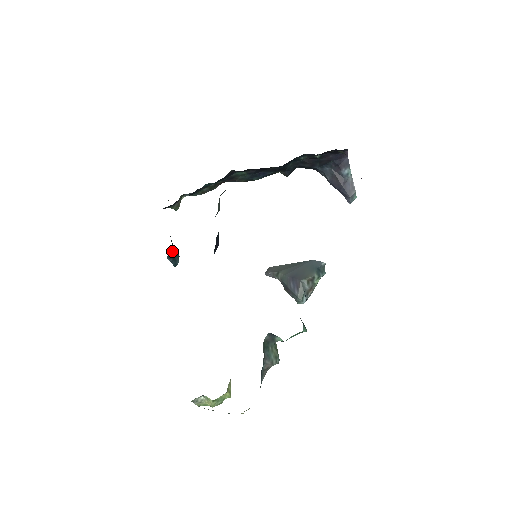
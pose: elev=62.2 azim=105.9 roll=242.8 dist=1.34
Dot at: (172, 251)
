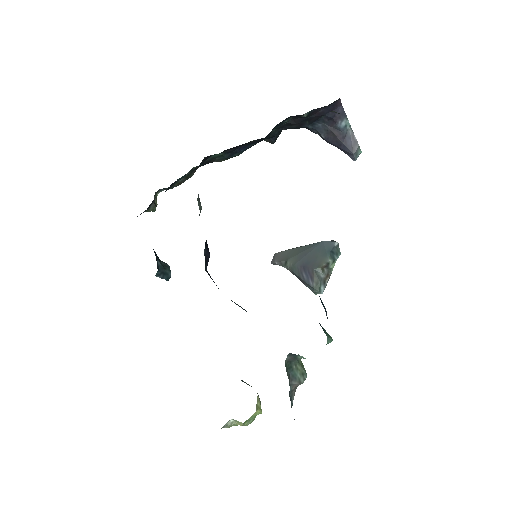
Dot at: (159, 267)
